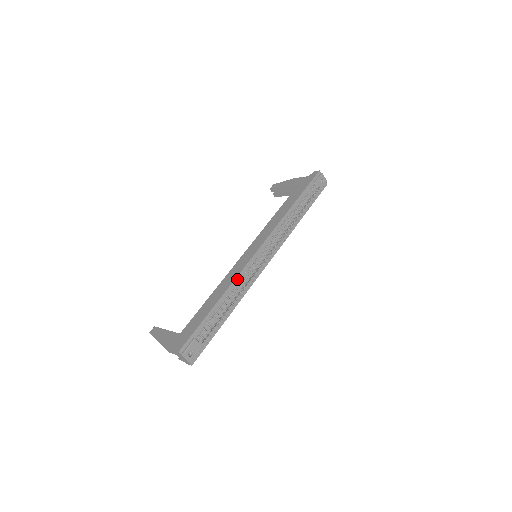
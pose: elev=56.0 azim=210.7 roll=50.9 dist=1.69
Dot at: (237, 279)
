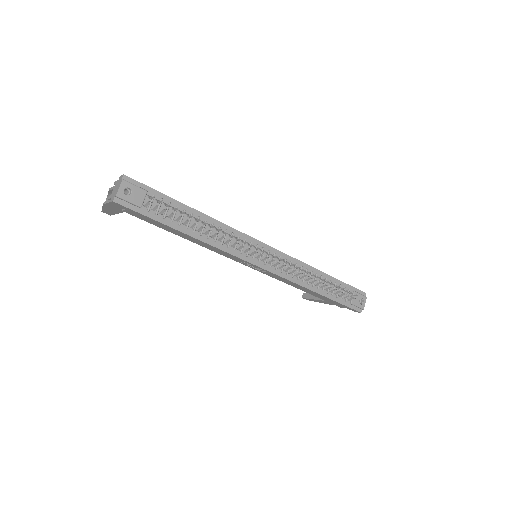
Dot at: (228, 228)
